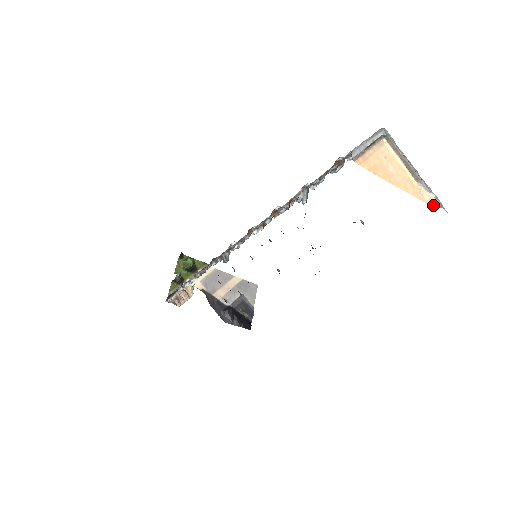
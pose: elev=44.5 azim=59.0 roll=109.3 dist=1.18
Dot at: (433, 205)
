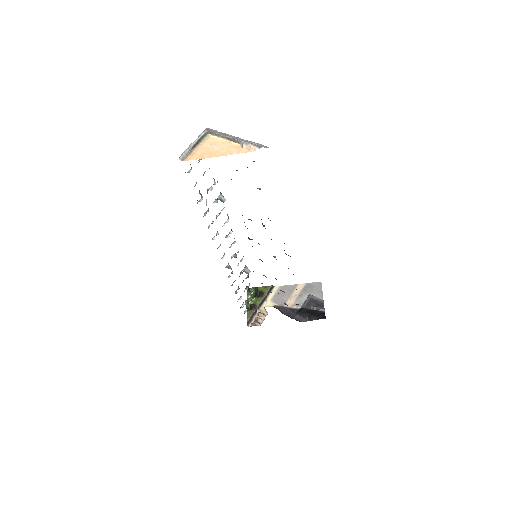
Dot at: (255, 150)
